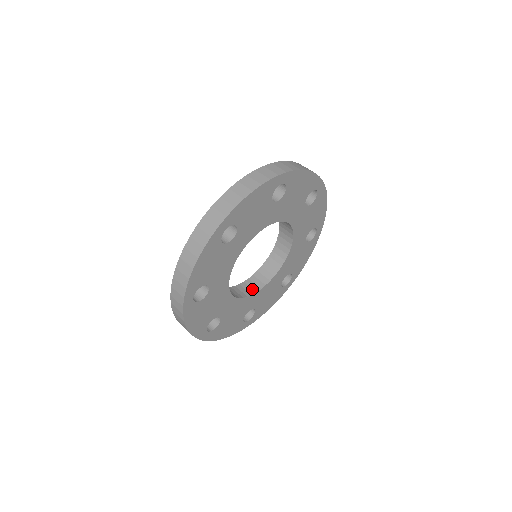
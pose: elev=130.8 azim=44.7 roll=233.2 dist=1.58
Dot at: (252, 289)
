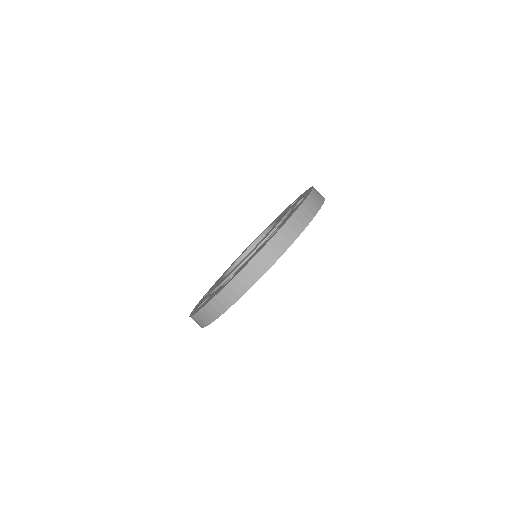
Dot at: occluded
